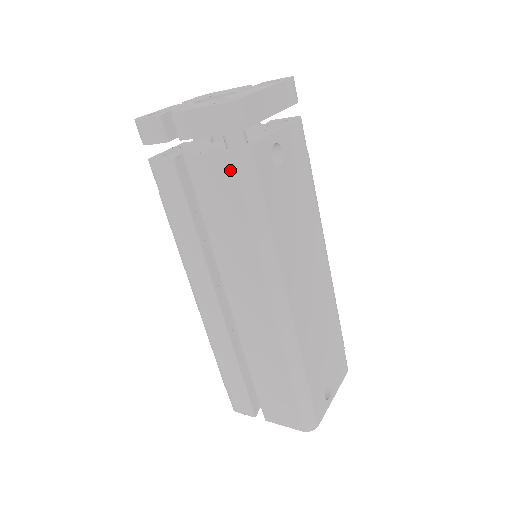
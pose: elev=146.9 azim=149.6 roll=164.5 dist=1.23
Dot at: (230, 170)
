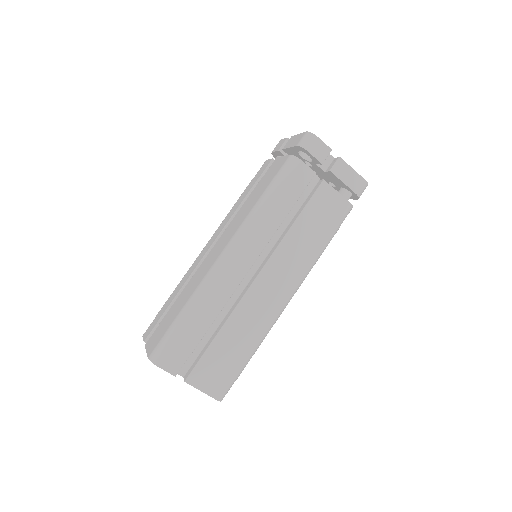
Dot at: (341, 209)
